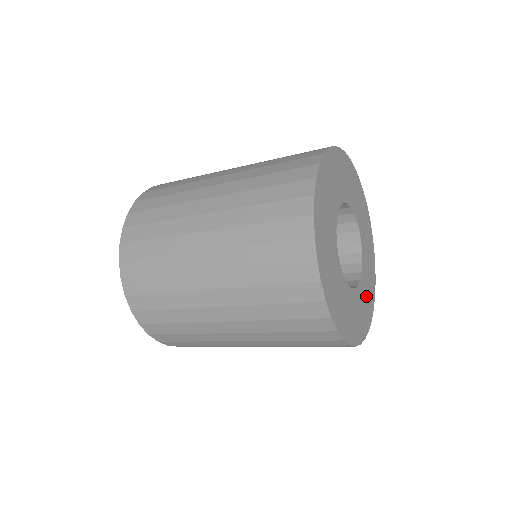
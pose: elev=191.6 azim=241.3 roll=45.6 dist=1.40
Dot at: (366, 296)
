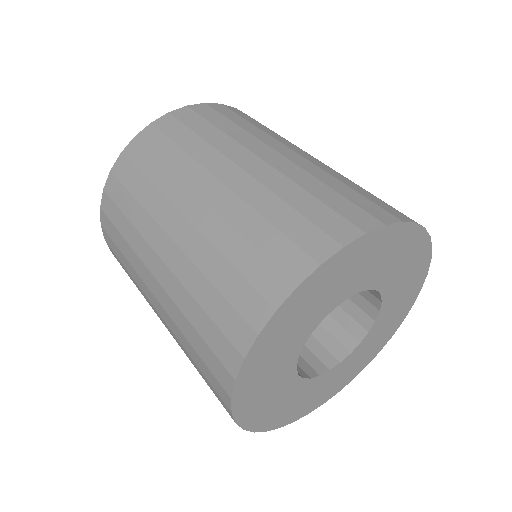
Dot at: (373, 342)
